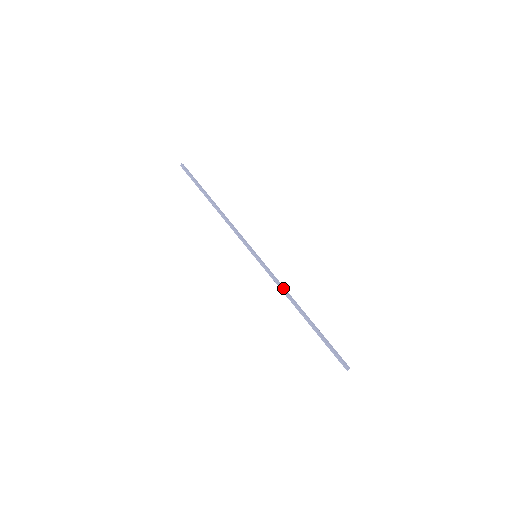
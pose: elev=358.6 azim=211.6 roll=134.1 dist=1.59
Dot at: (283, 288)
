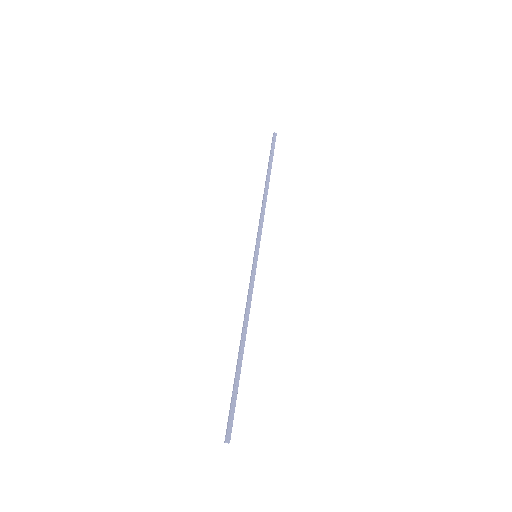
Dot at: occluded
